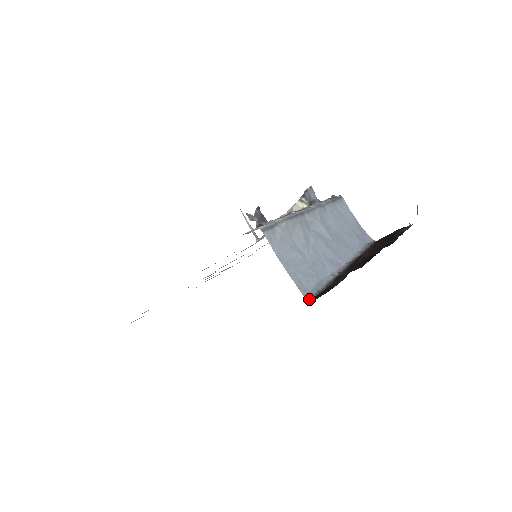
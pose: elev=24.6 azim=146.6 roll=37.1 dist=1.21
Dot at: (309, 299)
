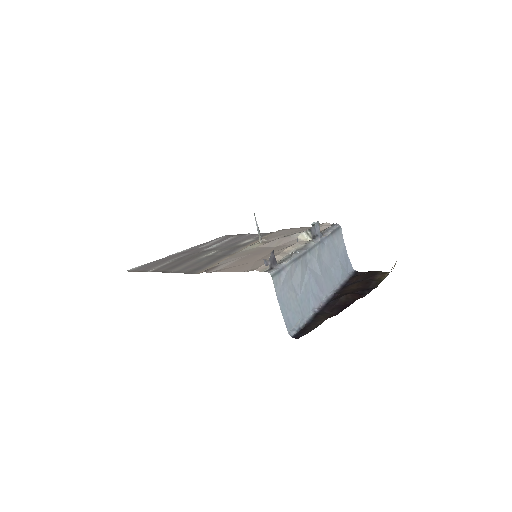
Dot at: (291, 336)
